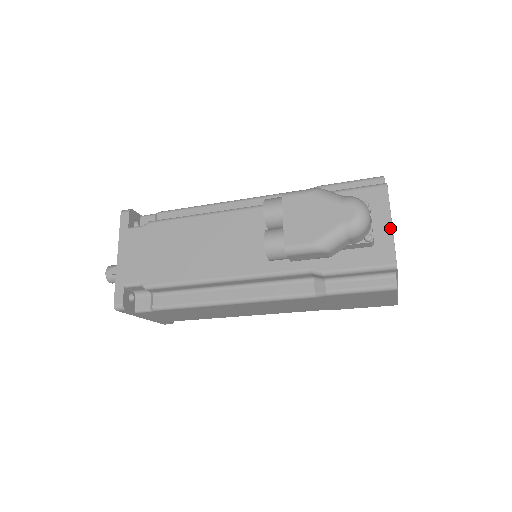
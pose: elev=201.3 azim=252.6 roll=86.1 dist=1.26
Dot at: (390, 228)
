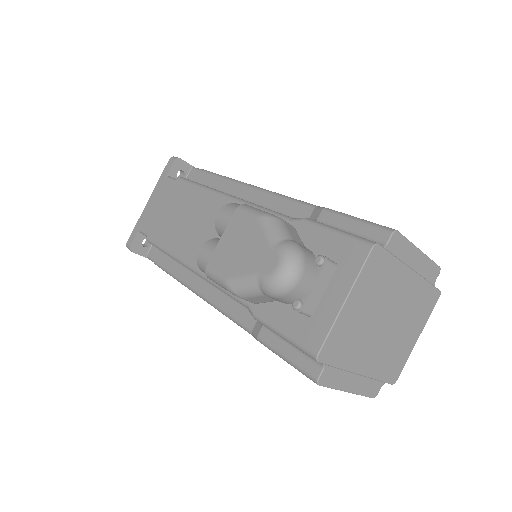
Dot at: (339, 306)
